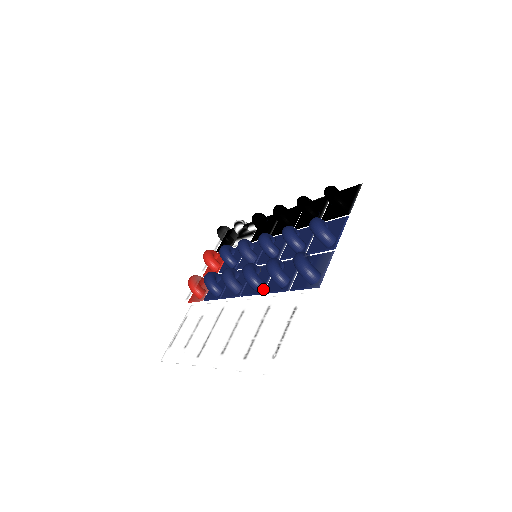
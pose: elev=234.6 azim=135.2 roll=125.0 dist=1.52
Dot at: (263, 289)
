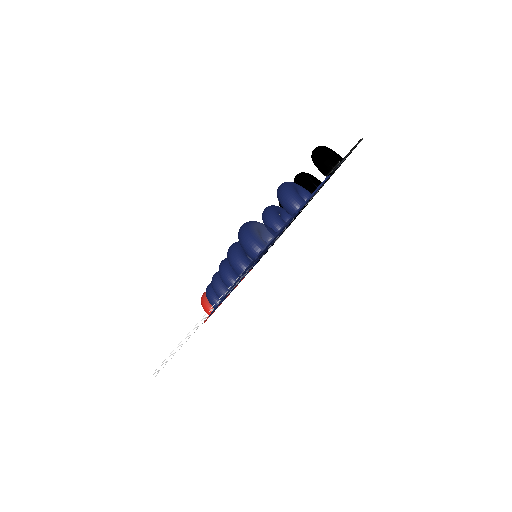
Dot at: (233, 284)
